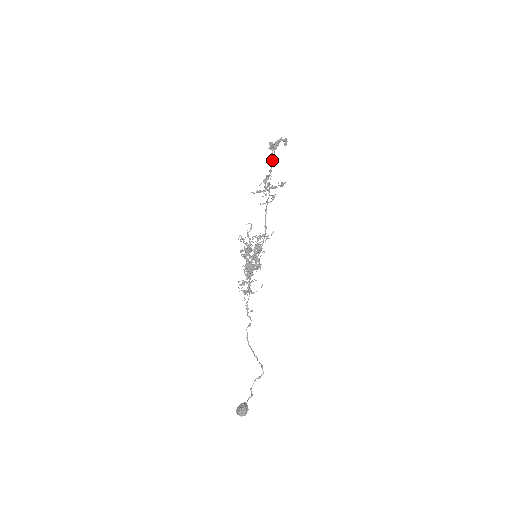
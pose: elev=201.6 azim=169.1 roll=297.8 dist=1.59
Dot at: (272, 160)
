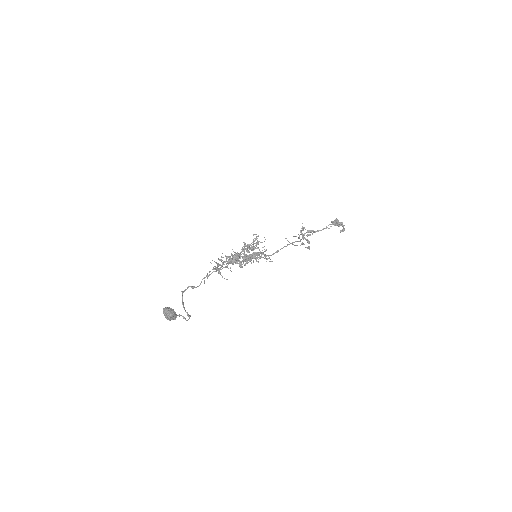
Dot at: occluded
